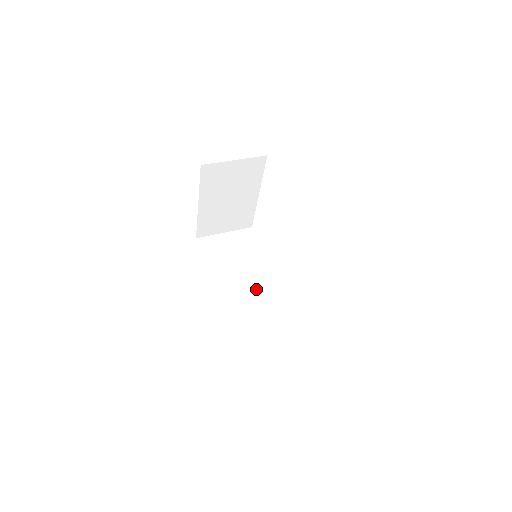
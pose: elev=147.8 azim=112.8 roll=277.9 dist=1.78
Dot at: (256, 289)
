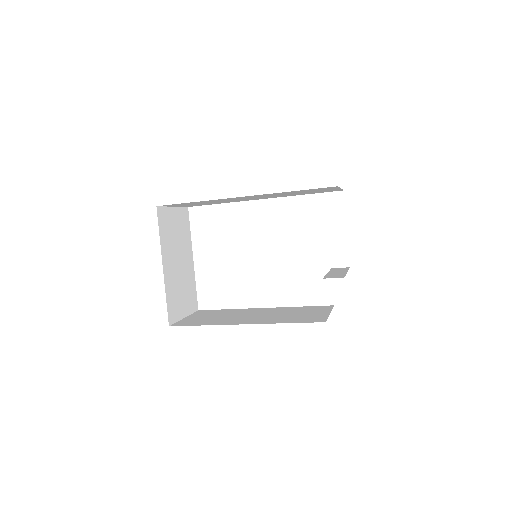
Dot at: (268, 313)
